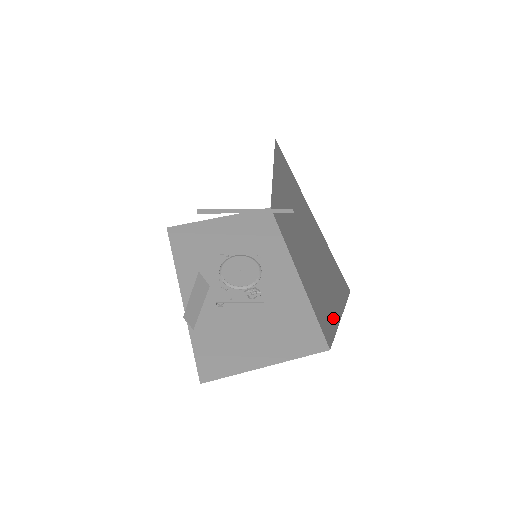
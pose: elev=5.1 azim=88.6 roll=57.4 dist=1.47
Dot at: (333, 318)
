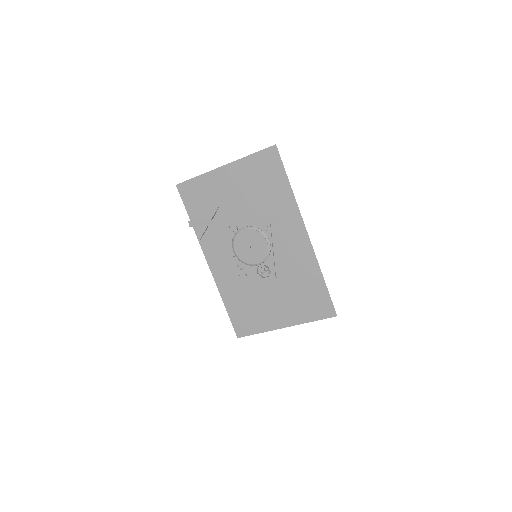
Dot at: occluded
